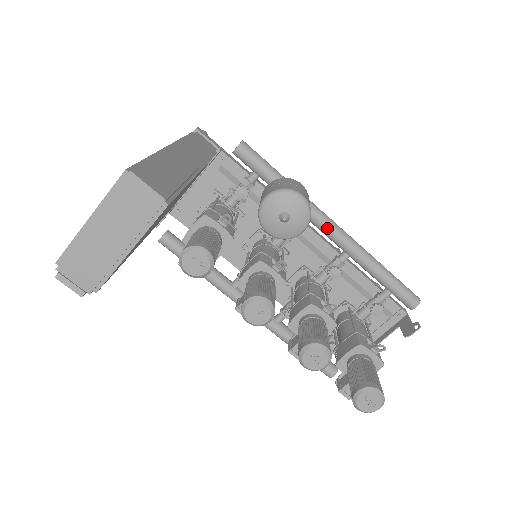
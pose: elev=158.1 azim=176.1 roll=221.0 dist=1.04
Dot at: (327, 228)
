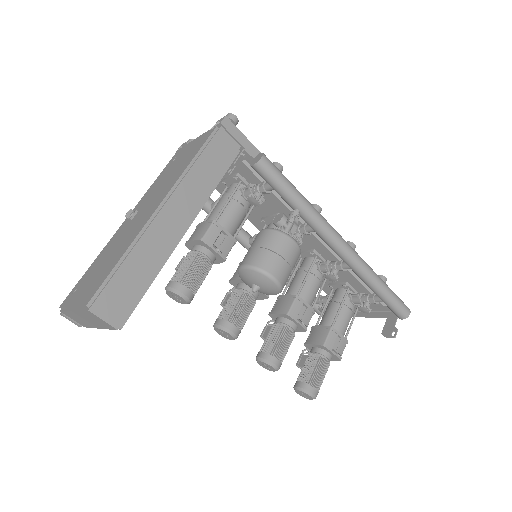
Dot at: (333, 248)
